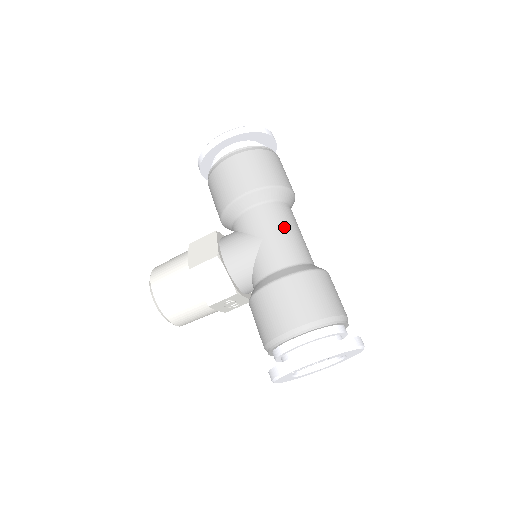
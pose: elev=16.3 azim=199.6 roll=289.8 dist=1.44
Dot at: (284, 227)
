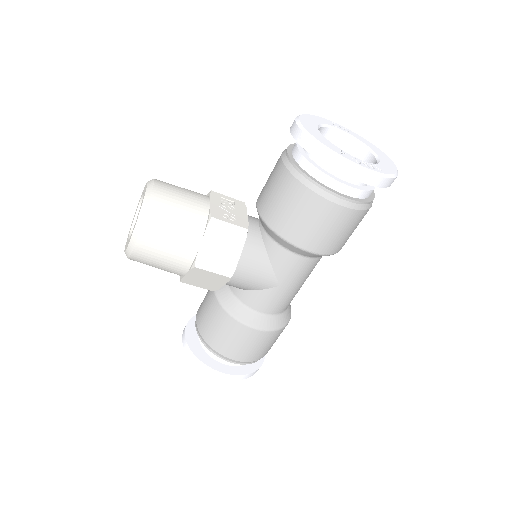
Dot at: (303, 282)
